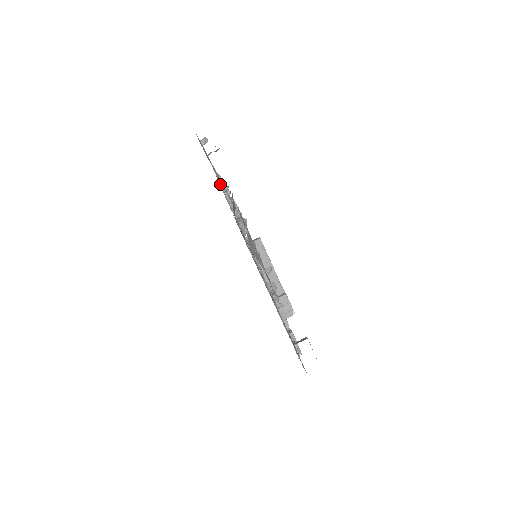
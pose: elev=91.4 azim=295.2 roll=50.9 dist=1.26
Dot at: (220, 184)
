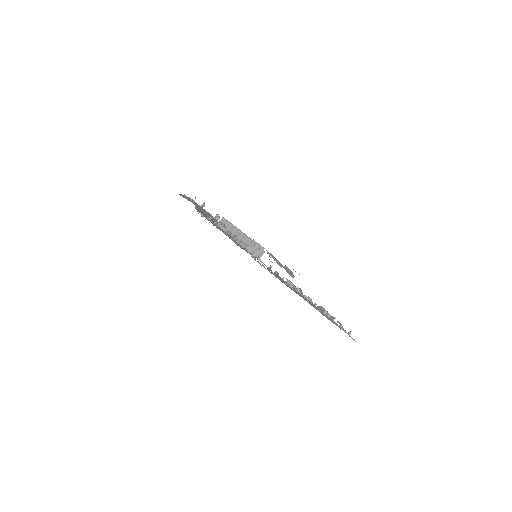
Dot at: occluded
